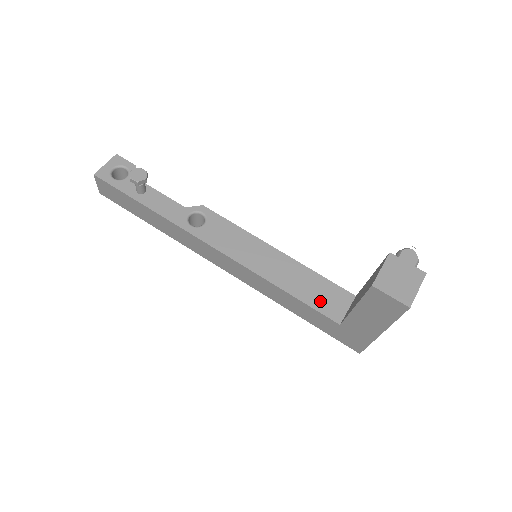
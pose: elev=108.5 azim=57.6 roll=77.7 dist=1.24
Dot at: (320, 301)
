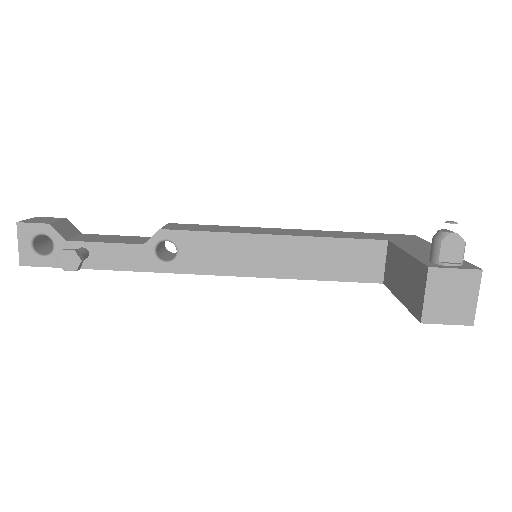
Dot at: (351, 270)
